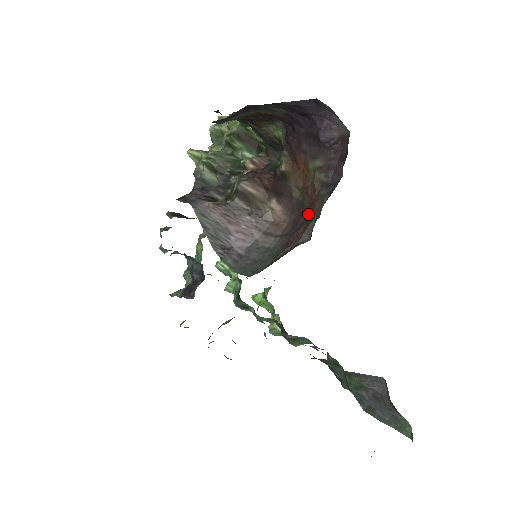
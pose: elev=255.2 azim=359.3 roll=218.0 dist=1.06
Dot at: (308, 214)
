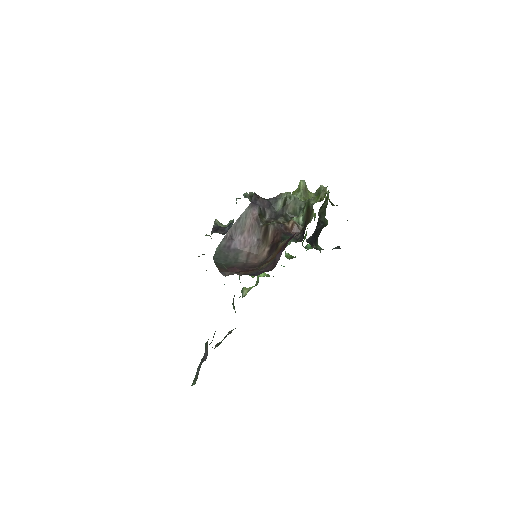
Dot at: (249, 270)
